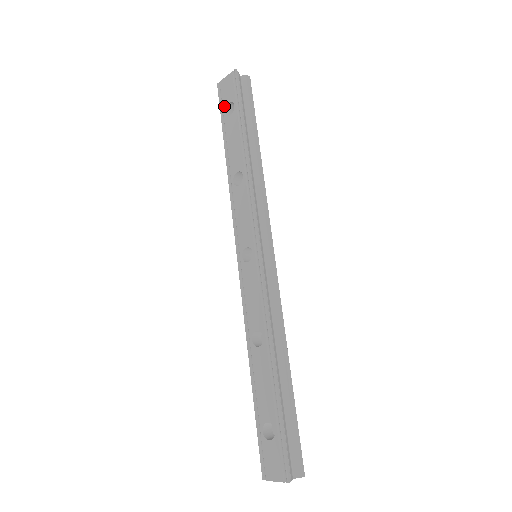
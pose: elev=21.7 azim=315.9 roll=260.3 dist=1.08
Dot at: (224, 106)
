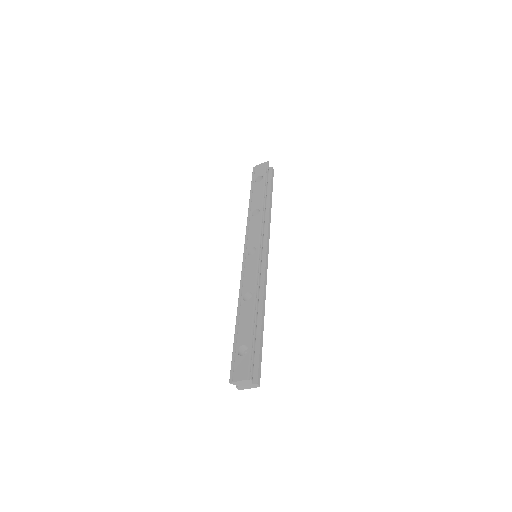
Dot at: (255, 177)
